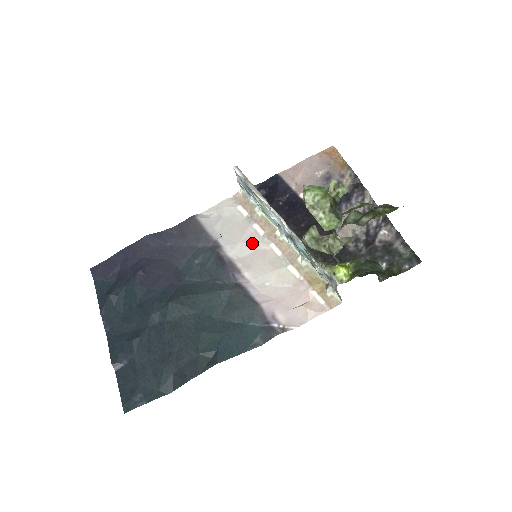
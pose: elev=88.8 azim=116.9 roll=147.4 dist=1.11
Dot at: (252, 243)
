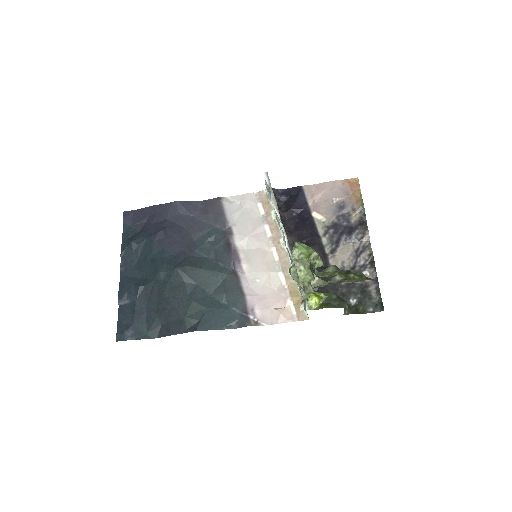
Dot at: (258, 241)
